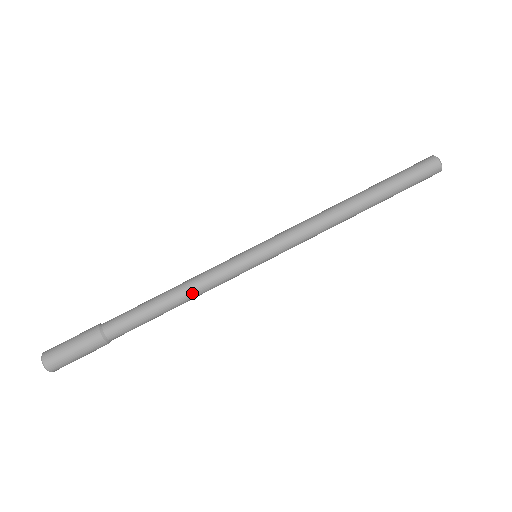
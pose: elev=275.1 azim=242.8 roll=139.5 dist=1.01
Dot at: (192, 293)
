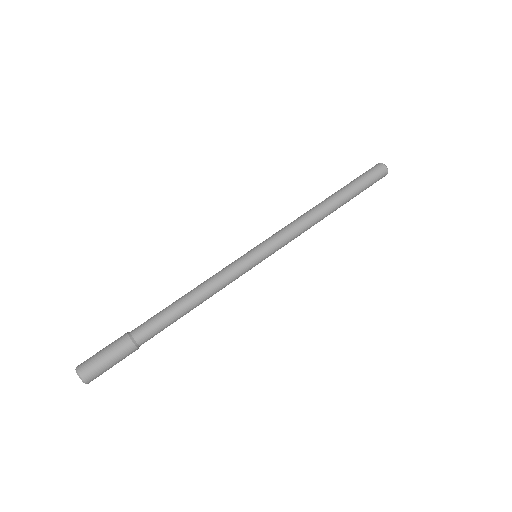
Dot at: (209, 295)
